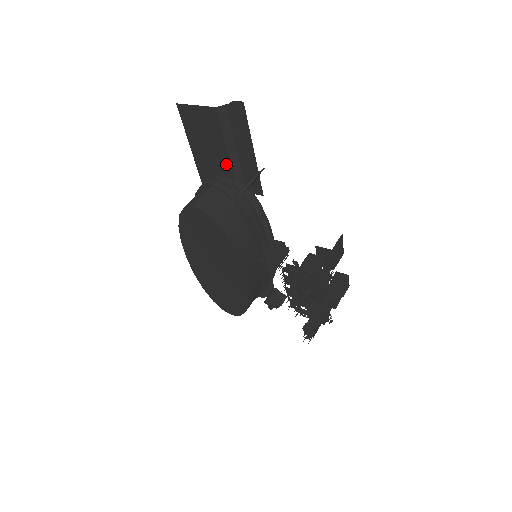
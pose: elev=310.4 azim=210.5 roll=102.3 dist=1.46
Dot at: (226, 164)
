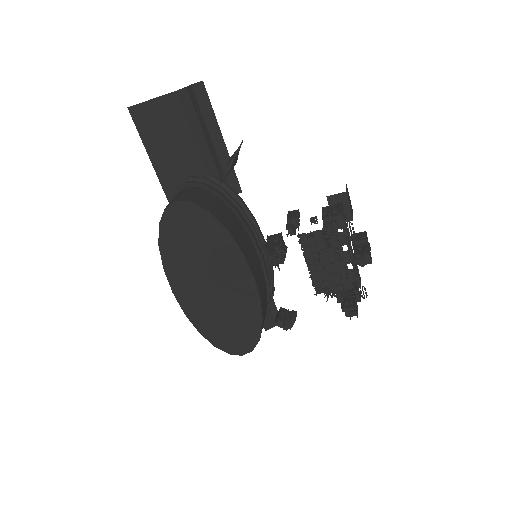
Dot at: (196, 161)
